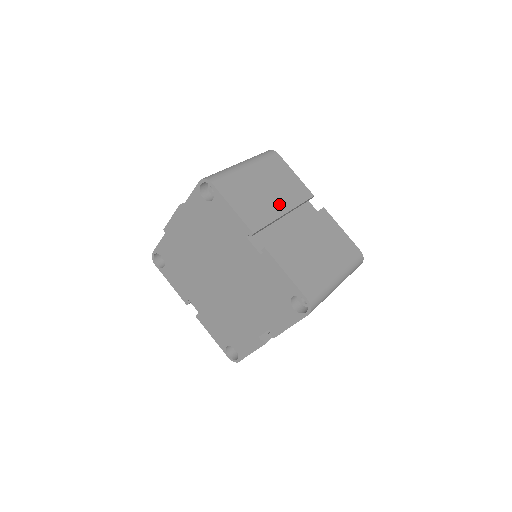
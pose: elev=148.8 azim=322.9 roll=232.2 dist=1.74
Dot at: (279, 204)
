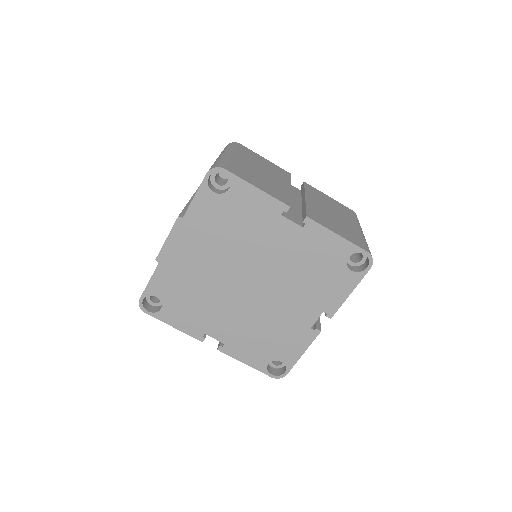
Dot at: (280, 182)
